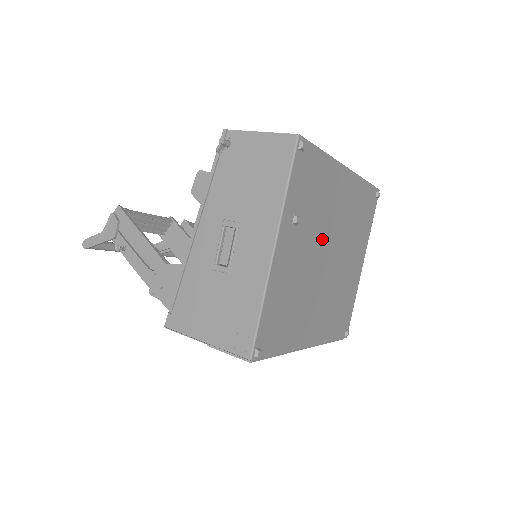
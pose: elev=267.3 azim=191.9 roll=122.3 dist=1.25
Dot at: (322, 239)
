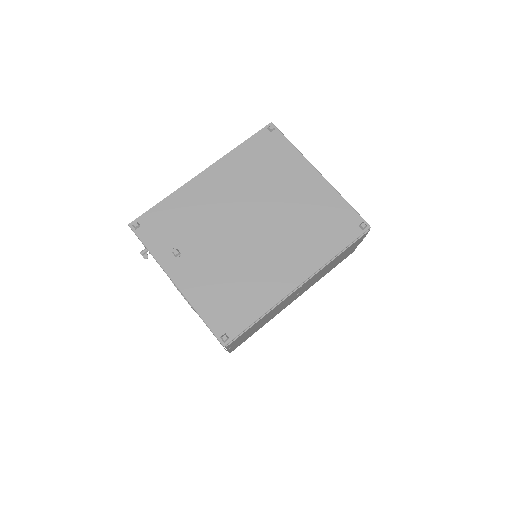
Dot at: (224, 227)
